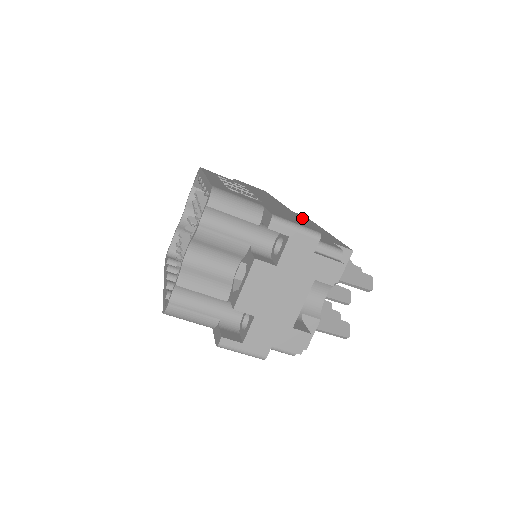
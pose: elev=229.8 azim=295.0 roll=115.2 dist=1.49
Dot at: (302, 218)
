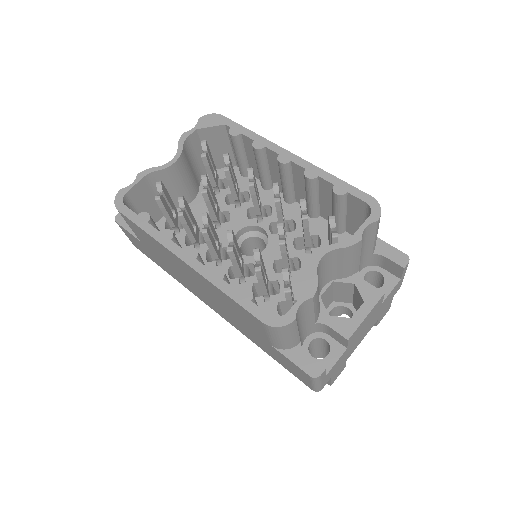
Dot at: occluded
